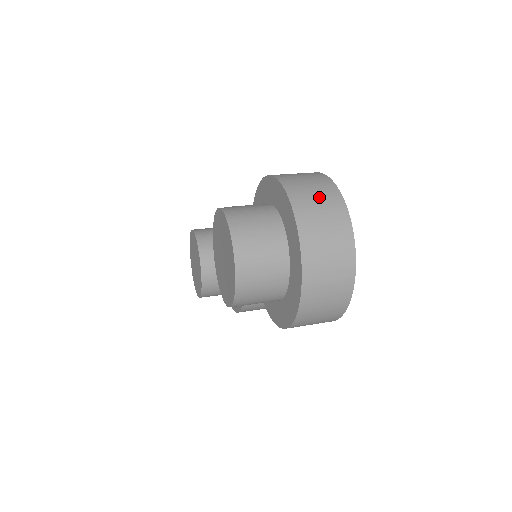
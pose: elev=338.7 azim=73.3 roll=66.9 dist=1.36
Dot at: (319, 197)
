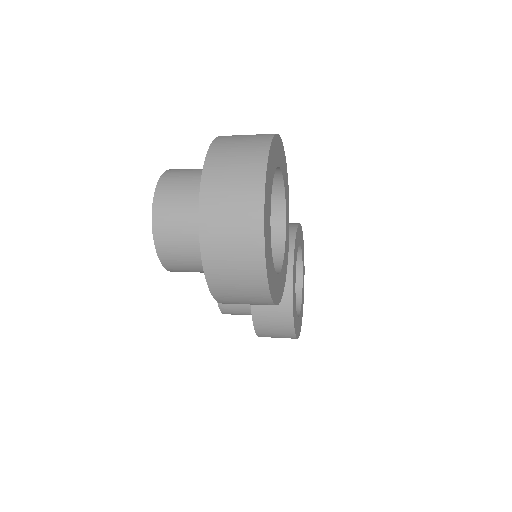
Dot at: (244, 142)
